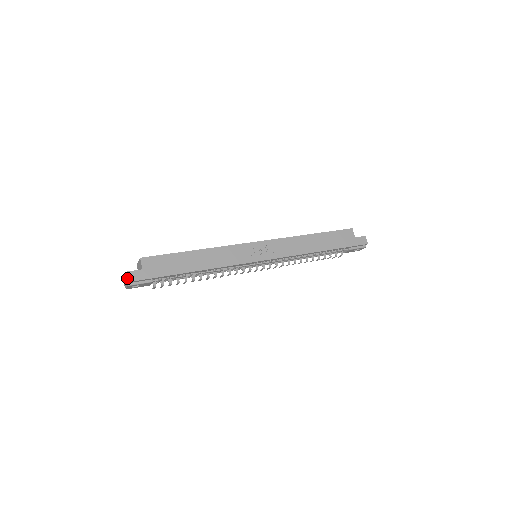
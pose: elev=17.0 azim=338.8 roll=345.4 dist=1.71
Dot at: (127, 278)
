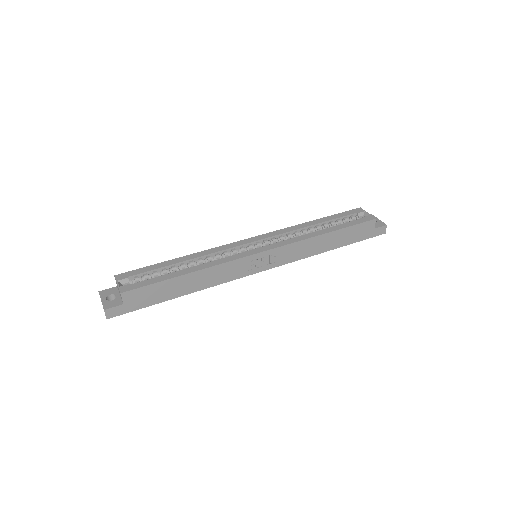
Dot at: (106, 316)
